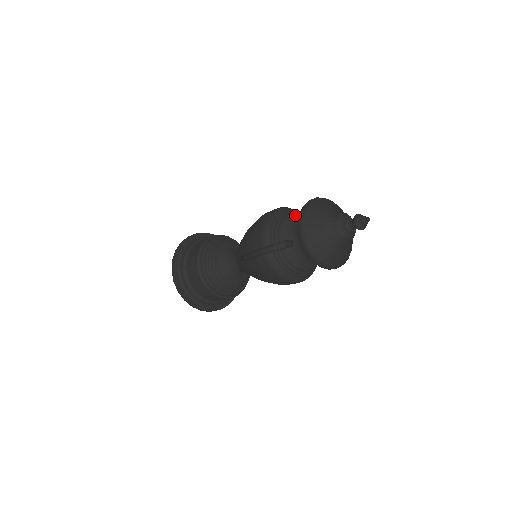
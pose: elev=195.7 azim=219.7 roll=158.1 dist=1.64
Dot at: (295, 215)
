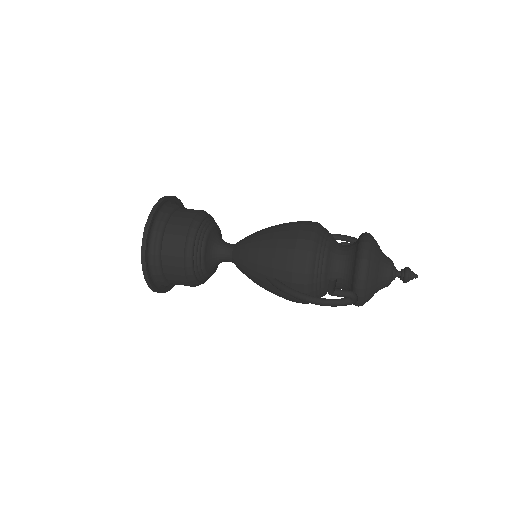
Dot at: (332, 241)
